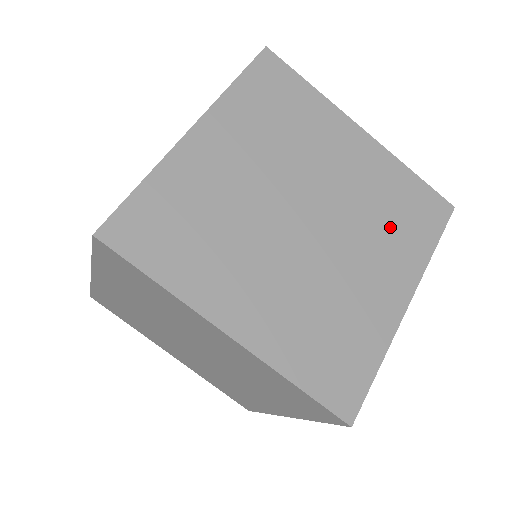
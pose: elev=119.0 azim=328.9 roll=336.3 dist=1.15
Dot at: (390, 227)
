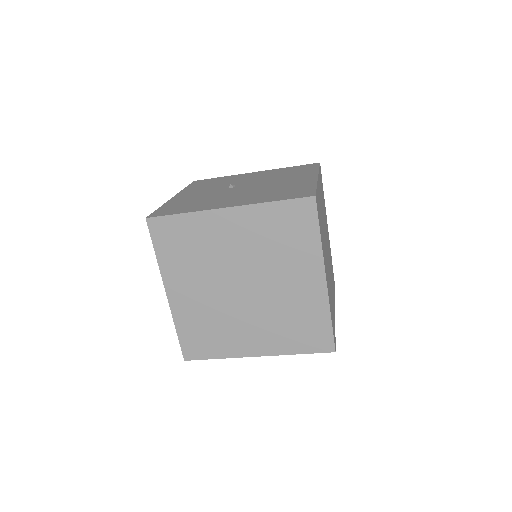
Dot at: occluded
